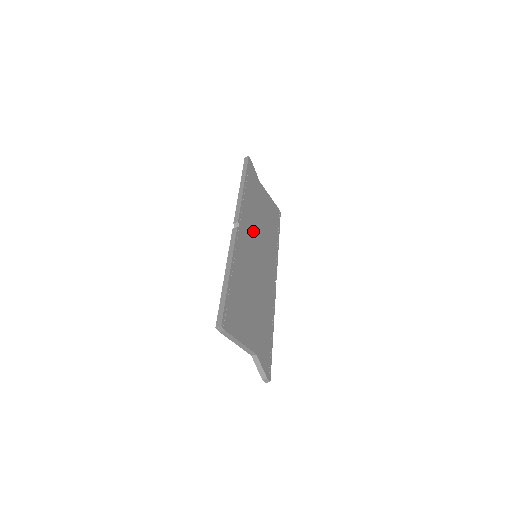
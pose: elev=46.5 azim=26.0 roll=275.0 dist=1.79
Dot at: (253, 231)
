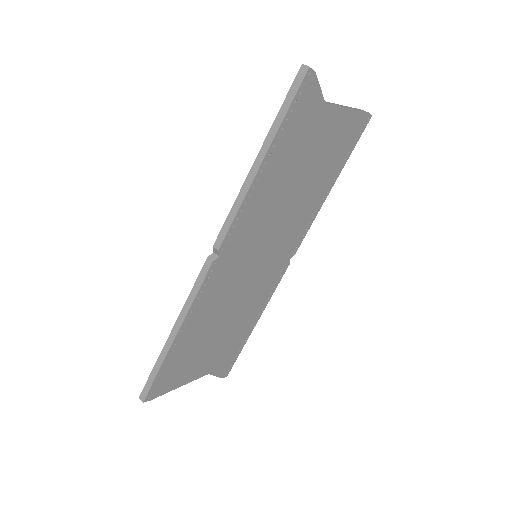
Dot at: (259, 230)
